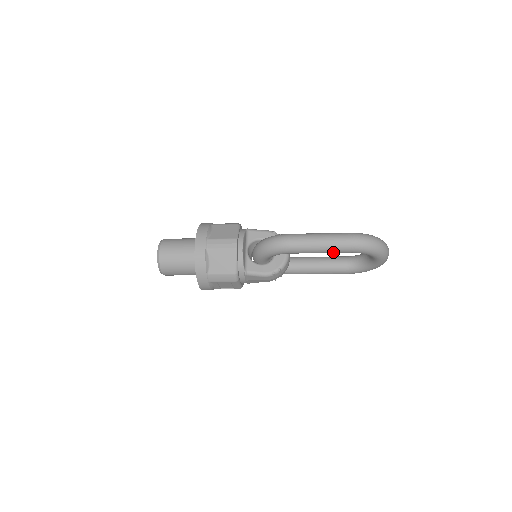
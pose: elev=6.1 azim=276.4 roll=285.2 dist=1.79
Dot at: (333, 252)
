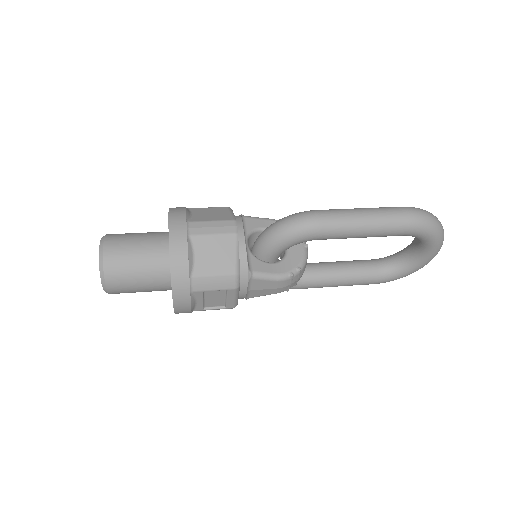
Dot at: (381, 234)
